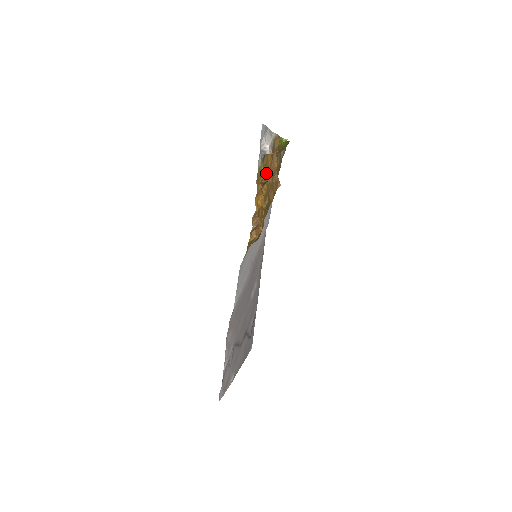
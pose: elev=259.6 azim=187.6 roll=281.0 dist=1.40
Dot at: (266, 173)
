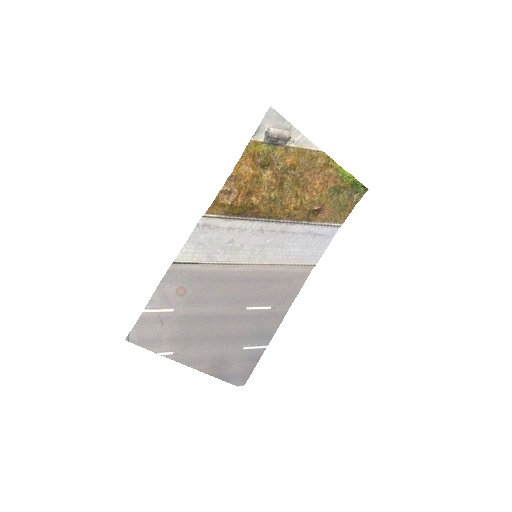
Dot at: (267, 155)
